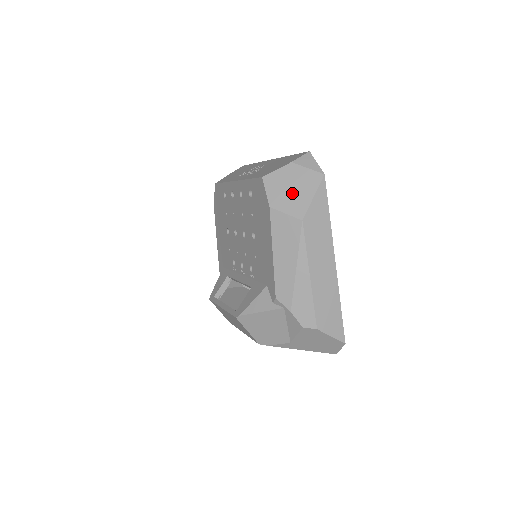
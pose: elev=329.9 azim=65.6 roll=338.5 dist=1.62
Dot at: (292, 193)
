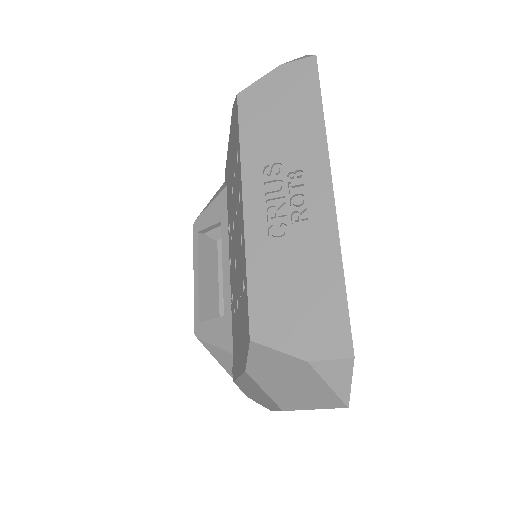
Dot at: (285, 385)
